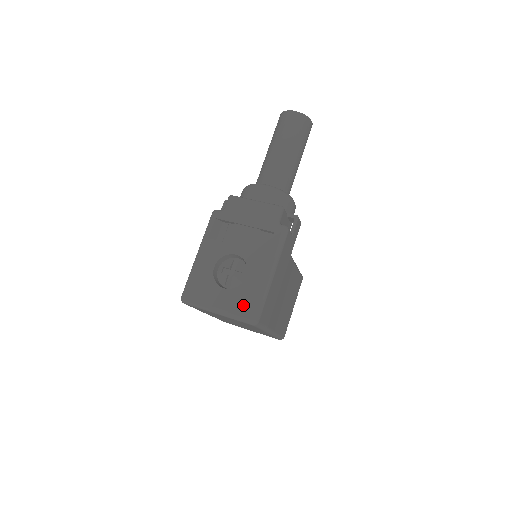
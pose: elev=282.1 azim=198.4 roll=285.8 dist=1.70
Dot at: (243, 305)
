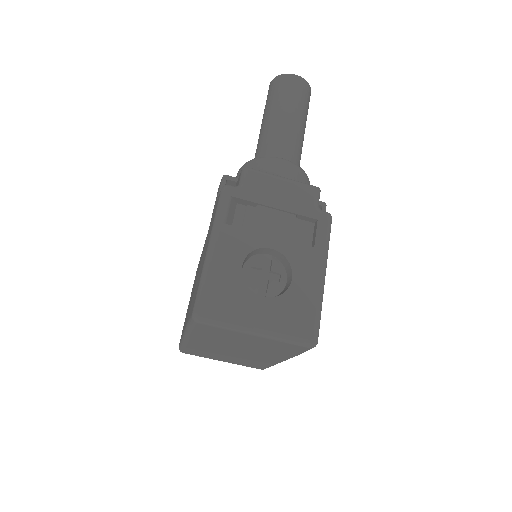
Dot at: (296, 320)
